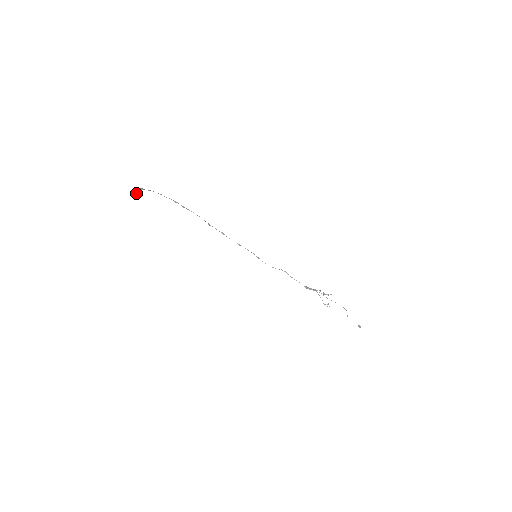
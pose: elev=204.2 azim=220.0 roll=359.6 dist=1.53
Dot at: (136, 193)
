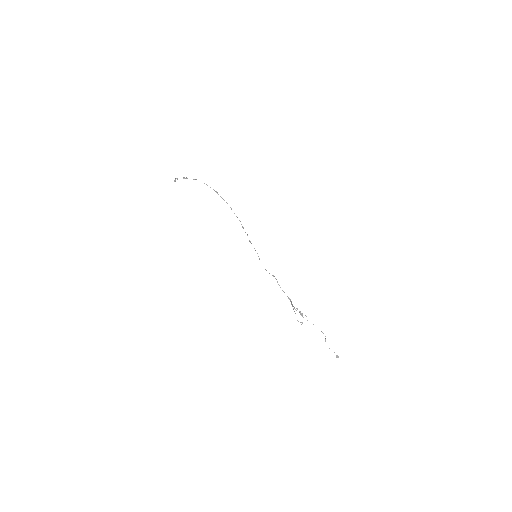
Dot at: (174, 181)
